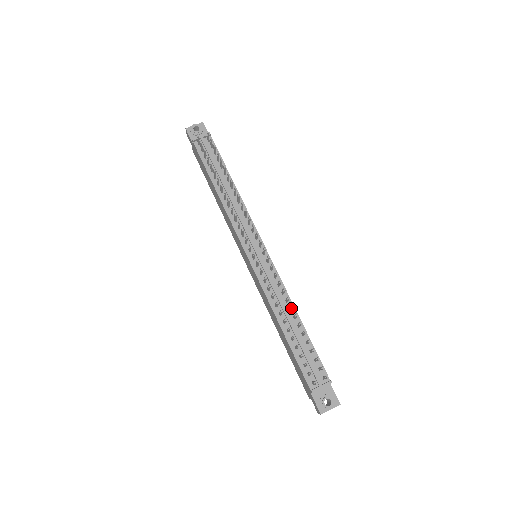
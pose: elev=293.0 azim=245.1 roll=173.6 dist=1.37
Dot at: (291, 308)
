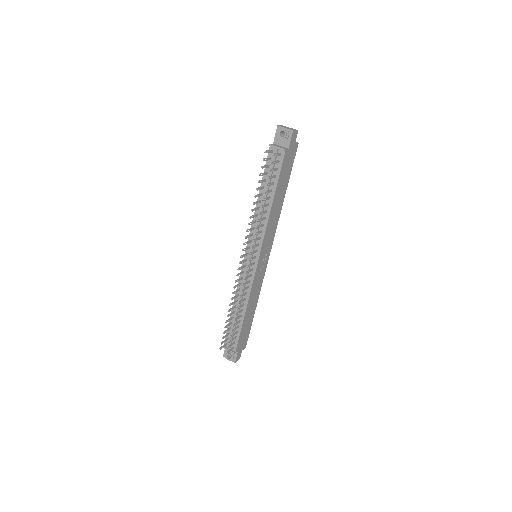
Dot at: (239, 307)
